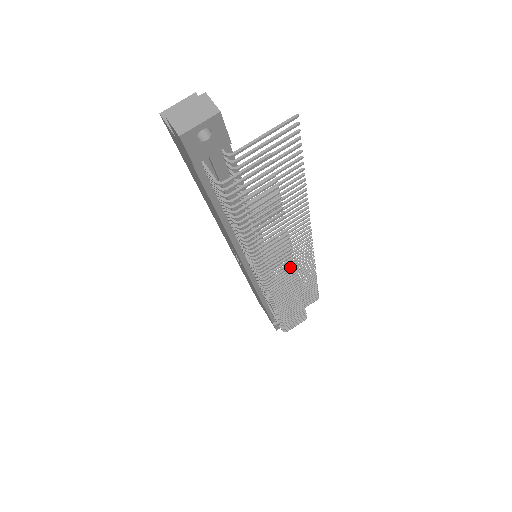
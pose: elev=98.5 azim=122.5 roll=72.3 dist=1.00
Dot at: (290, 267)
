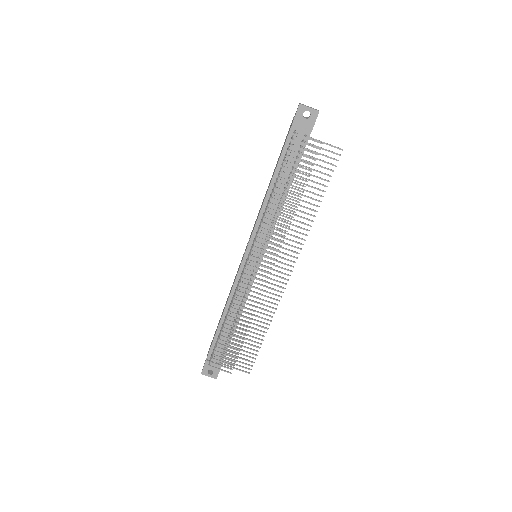
Dot at: (270, 263)
